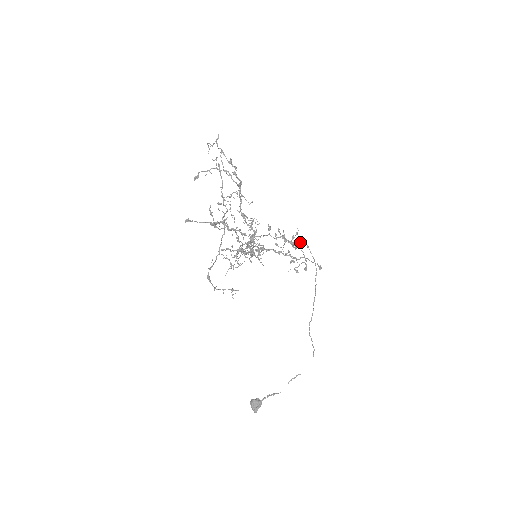
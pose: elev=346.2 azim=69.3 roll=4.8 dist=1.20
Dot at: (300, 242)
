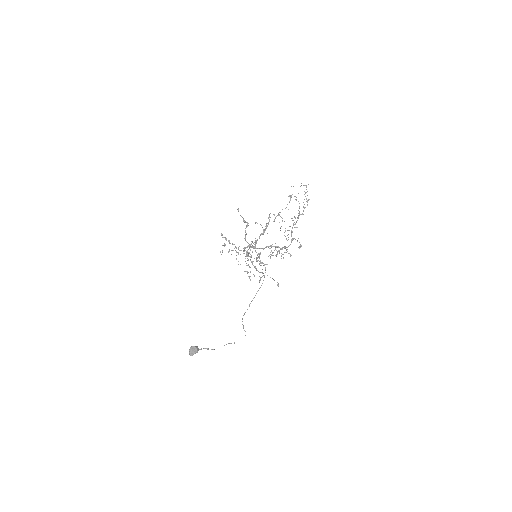
Dot at: occluded
